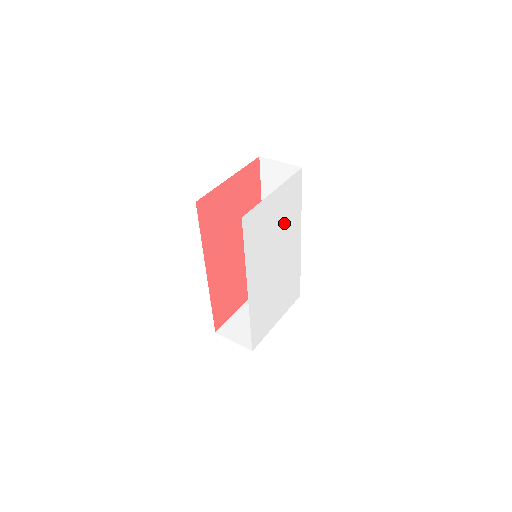
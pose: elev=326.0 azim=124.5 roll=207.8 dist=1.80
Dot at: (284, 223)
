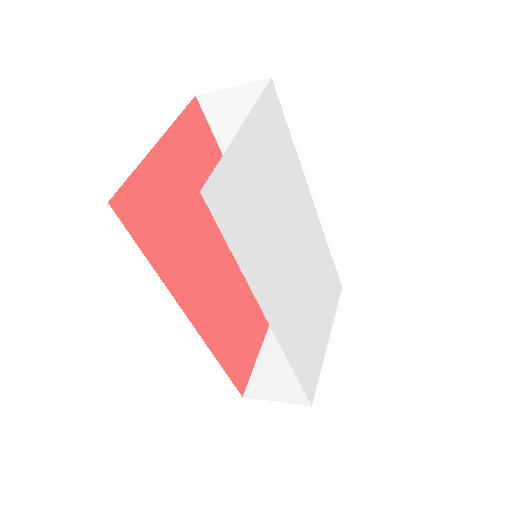
Dot at: (280, 183)
